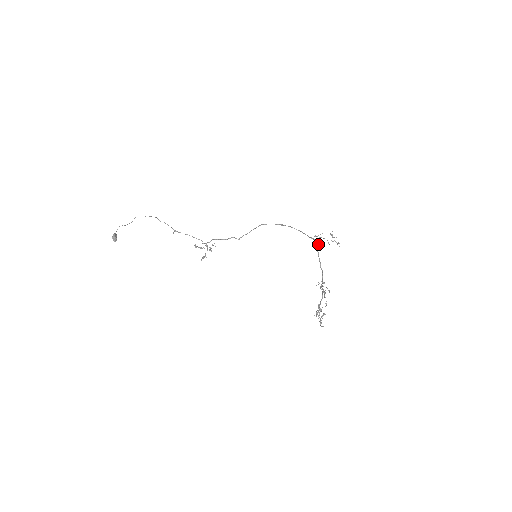
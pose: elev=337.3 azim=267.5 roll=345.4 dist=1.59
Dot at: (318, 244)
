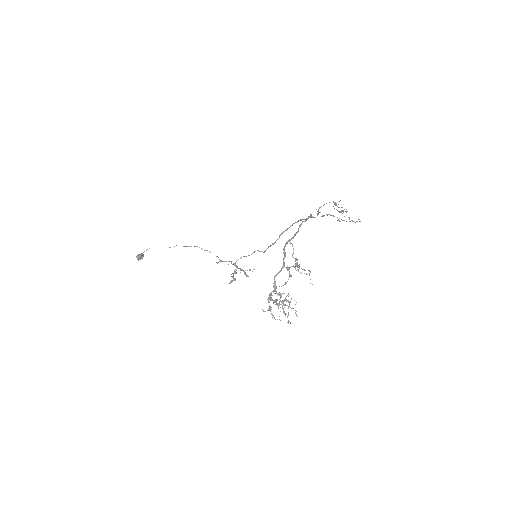
Dot at: (308, 216)
